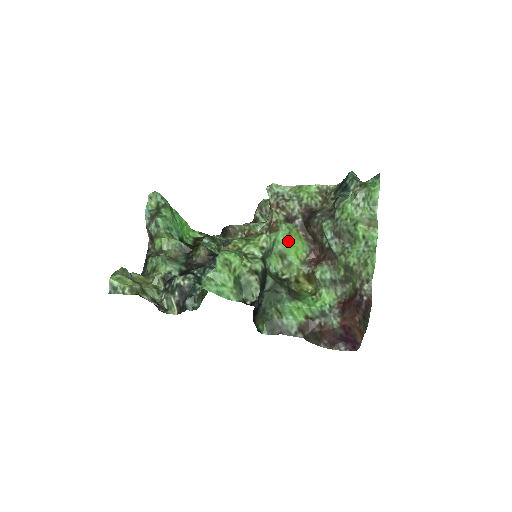
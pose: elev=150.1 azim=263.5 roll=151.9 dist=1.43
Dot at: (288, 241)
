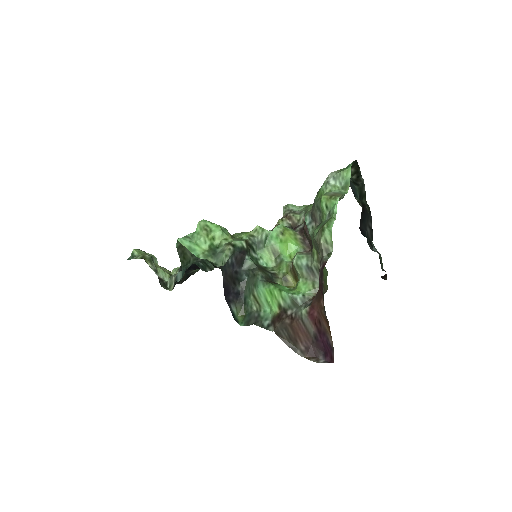
Dot at: (281, 238)
